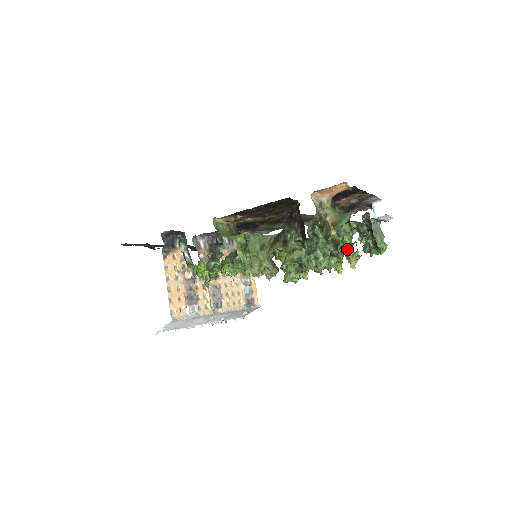
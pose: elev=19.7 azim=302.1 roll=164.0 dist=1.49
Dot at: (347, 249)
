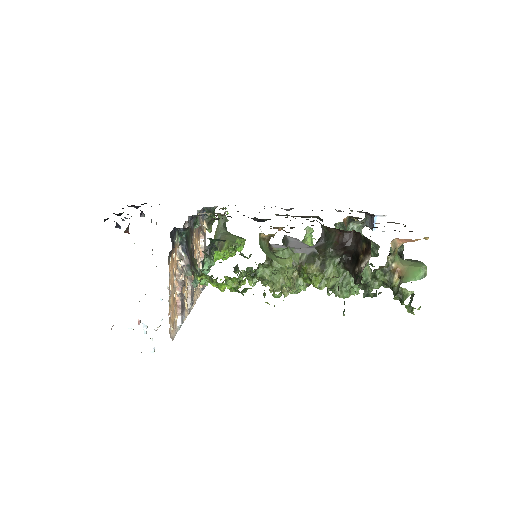
Dot at: occluded
